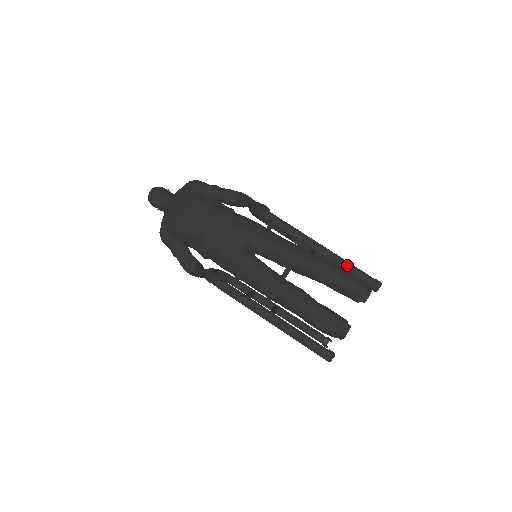
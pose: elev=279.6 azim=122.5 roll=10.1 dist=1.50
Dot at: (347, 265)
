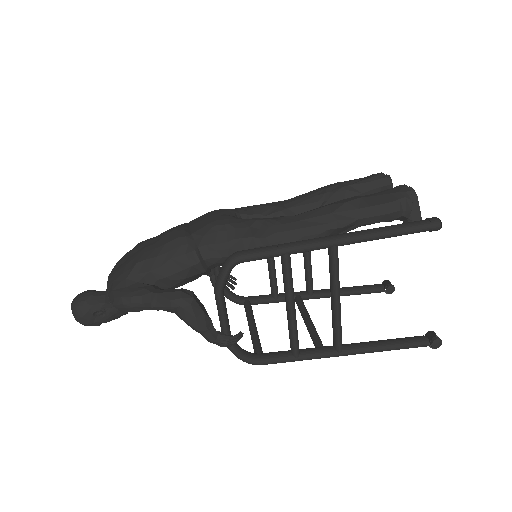
Dot at: occluded
